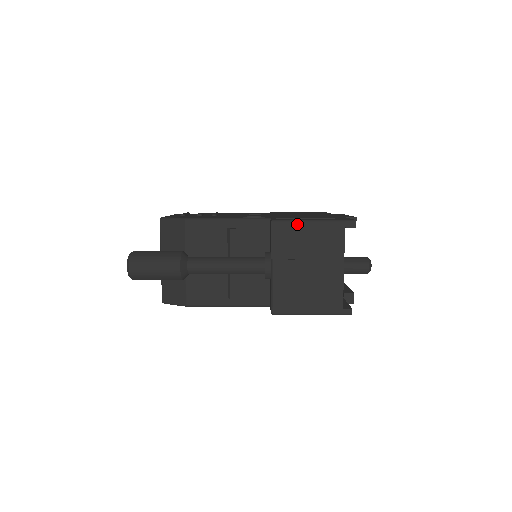
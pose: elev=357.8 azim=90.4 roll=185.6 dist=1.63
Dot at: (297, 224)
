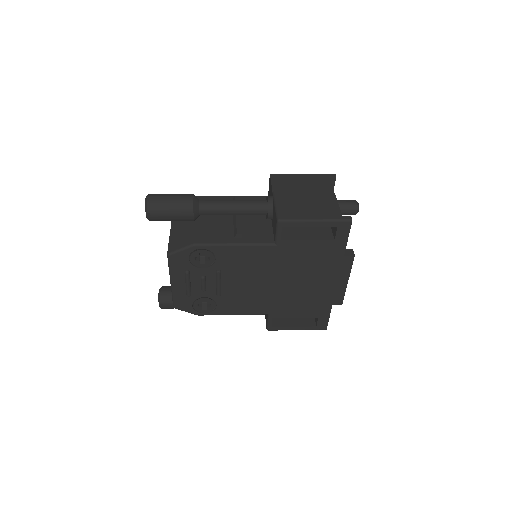
Dot at: (290, 175)
